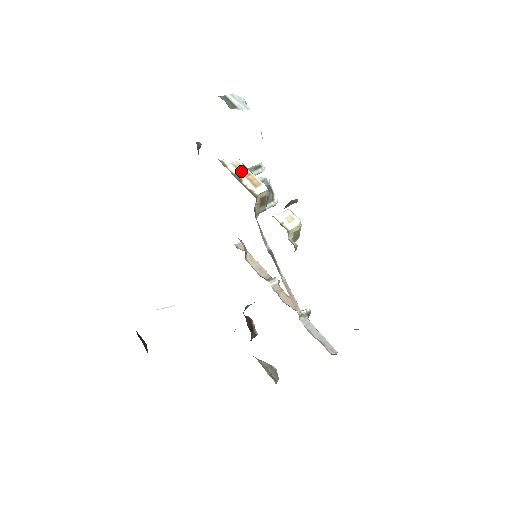
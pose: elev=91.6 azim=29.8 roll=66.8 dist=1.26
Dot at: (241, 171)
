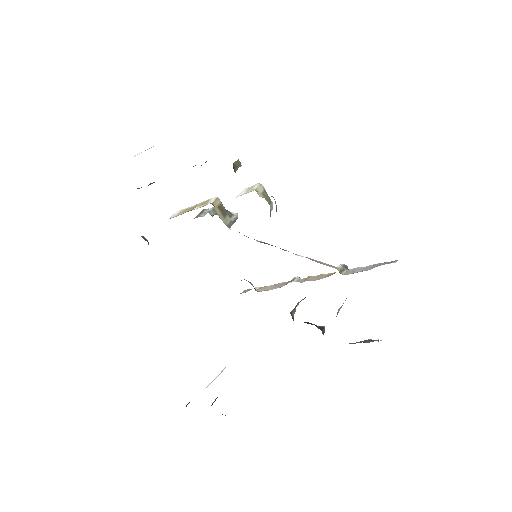
Dot at: (188, 210)
